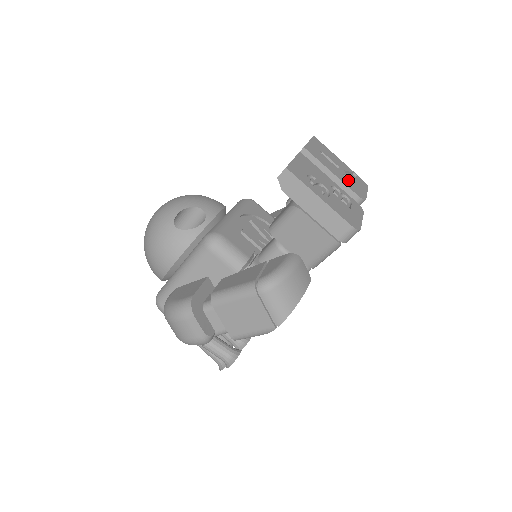
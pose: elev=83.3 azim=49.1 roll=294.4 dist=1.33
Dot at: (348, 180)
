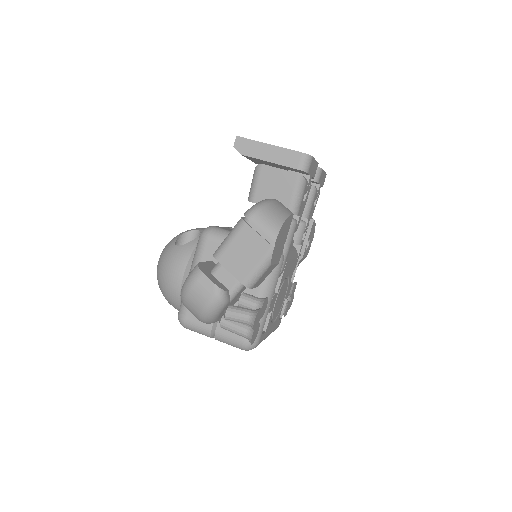
Dot at: occluded
